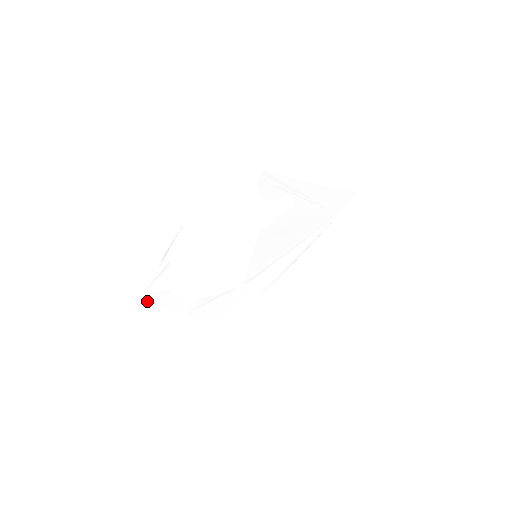
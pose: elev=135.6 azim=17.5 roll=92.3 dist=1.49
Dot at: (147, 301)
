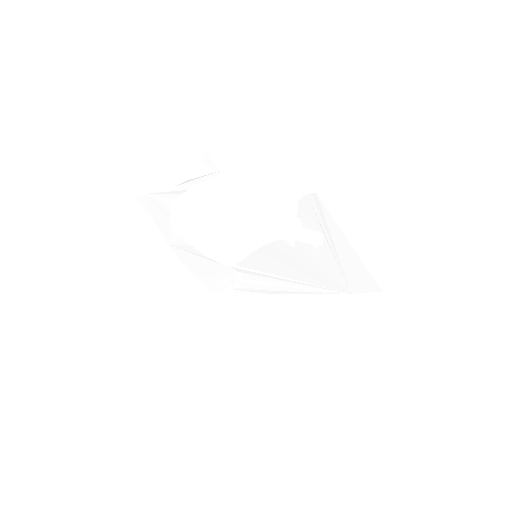
Dot at: (147, 203)
